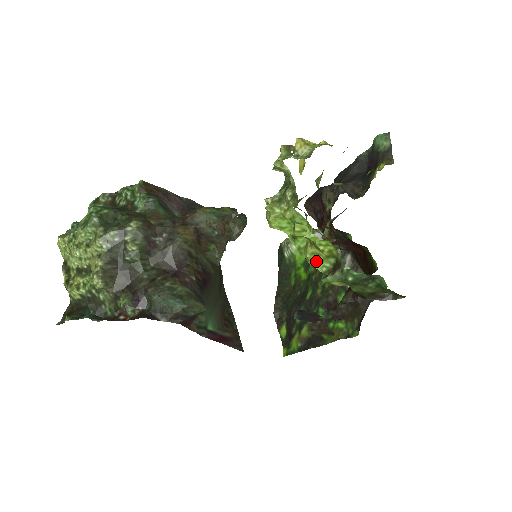
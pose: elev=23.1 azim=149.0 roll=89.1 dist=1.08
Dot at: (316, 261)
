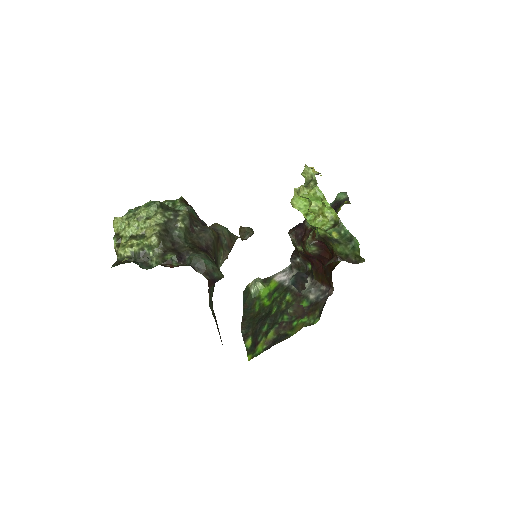
Dot at: (322, 224)
